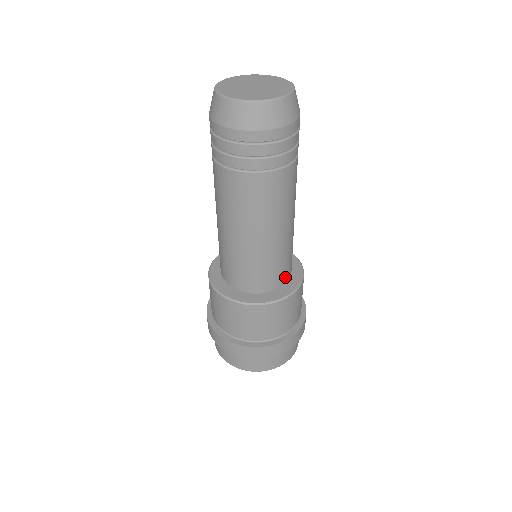
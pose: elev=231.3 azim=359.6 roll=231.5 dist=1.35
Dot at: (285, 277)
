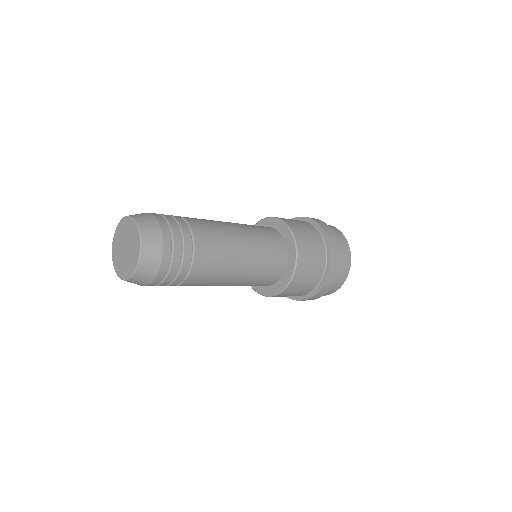
Dot at: (280, 268)
